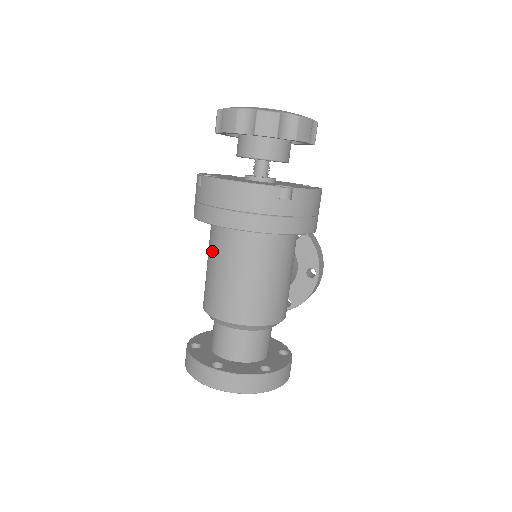
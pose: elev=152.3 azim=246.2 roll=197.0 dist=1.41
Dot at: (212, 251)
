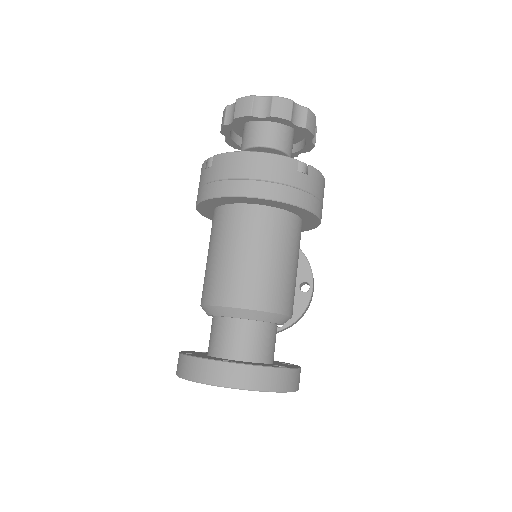
Dot at: (219, 236)
